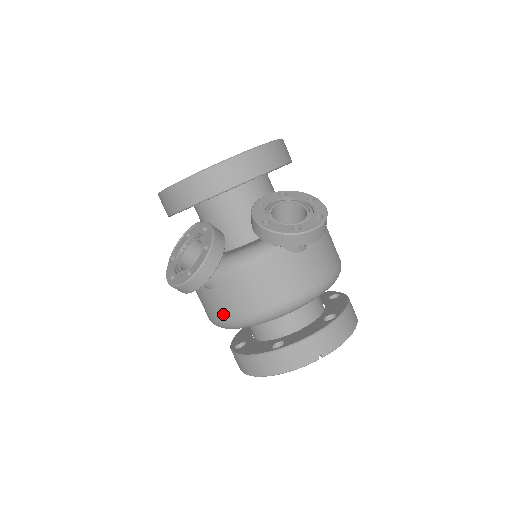
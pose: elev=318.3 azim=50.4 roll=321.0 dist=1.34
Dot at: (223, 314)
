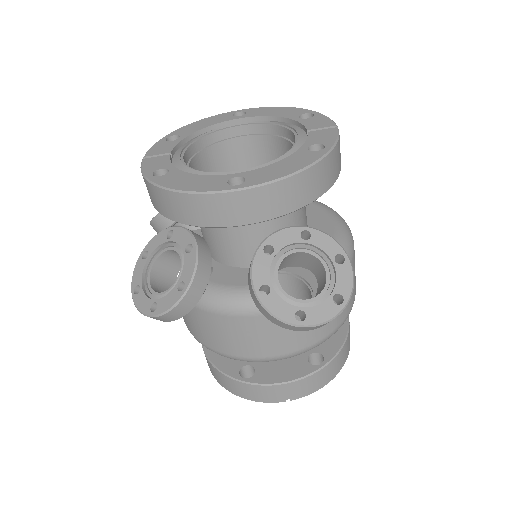
Dot at: (193, 331)
